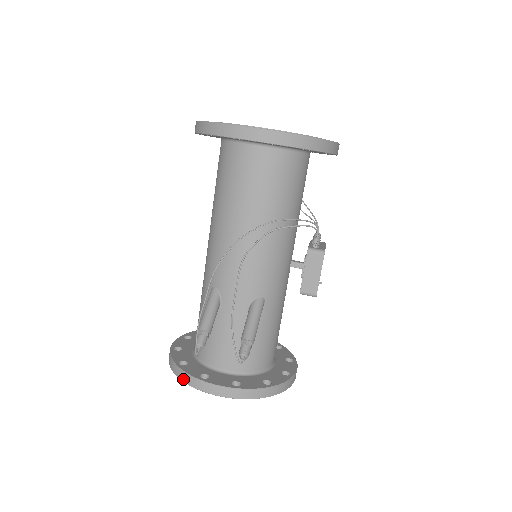
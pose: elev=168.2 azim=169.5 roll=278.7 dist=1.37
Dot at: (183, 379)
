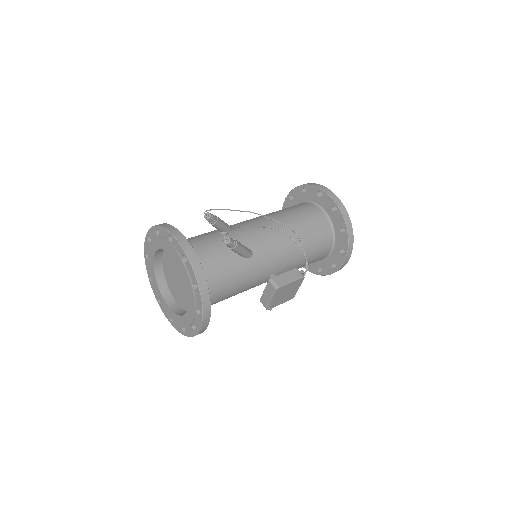
Dot at: (164, 226)
